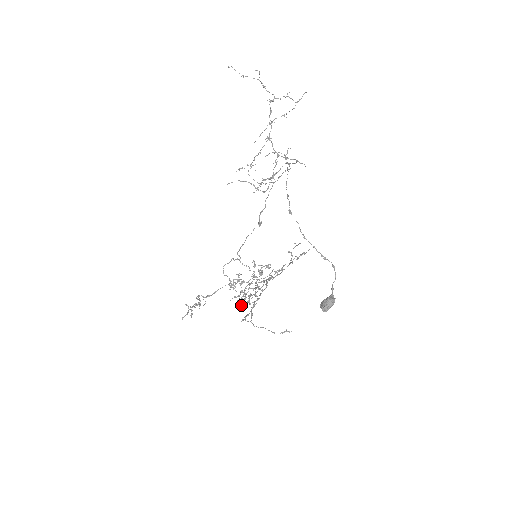
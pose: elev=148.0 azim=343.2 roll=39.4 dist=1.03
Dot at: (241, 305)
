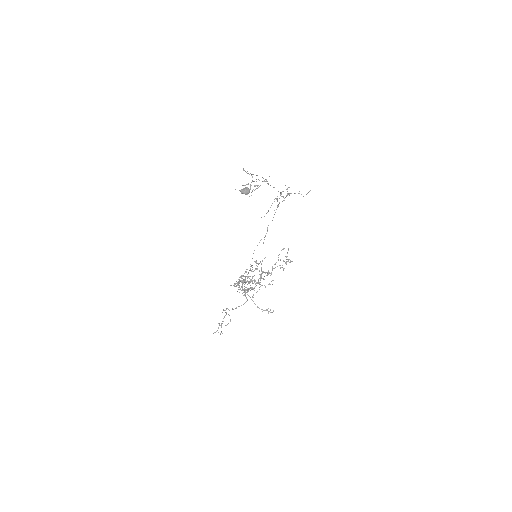
Dot at: occluded
